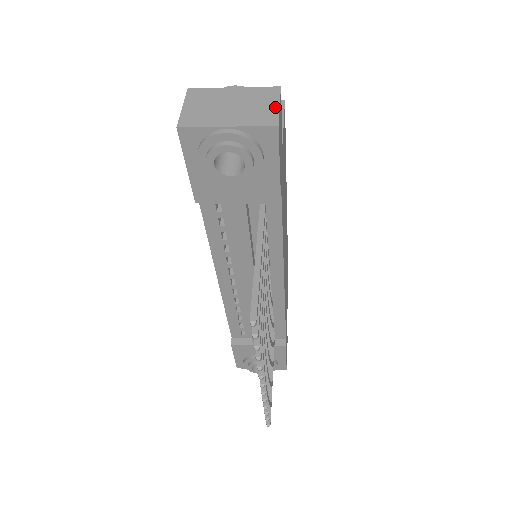
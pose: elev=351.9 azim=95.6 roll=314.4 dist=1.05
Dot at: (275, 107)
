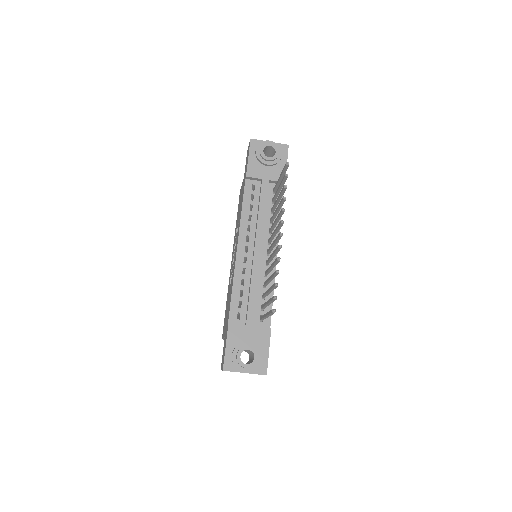
Dot at: occluded
